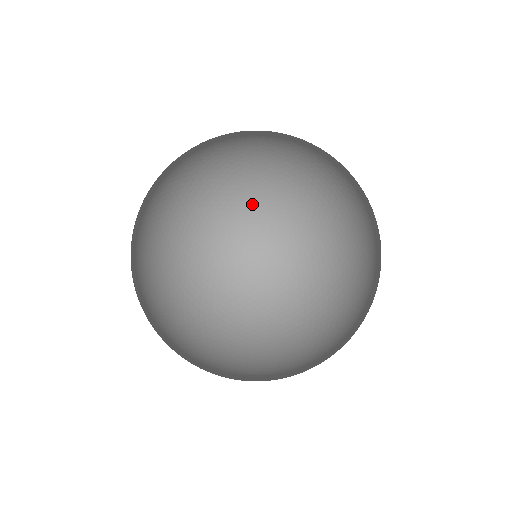
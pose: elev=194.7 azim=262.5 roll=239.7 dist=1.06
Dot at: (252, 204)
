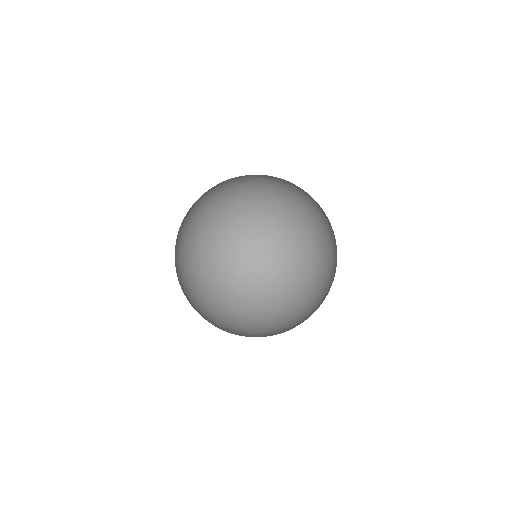
Dot at: occluded
